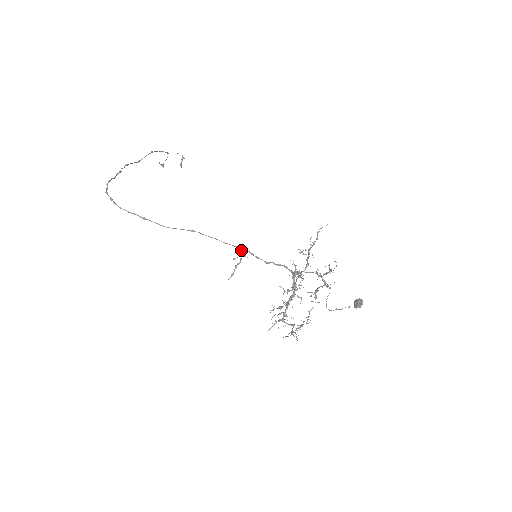
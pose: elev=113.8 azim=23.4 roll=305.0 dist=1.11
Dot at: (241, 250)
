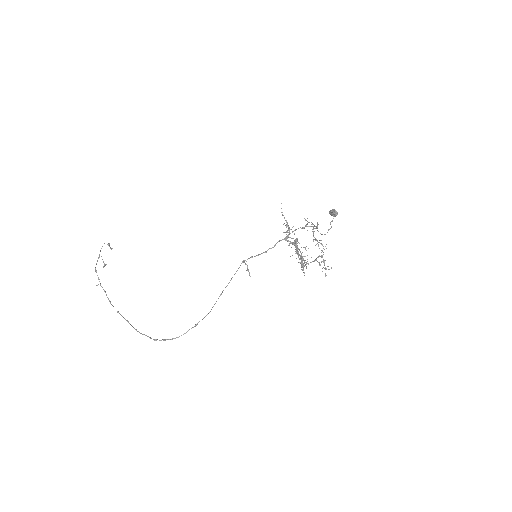
Dot at: (243, 262)
